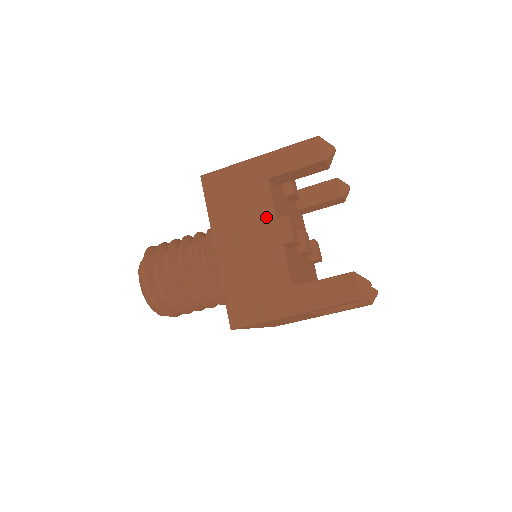
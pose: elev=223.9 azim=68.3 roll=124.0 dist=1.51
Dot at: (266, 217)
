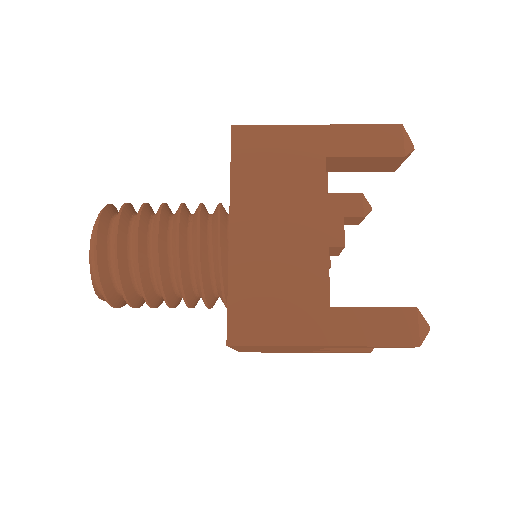
Dot at: occluded
